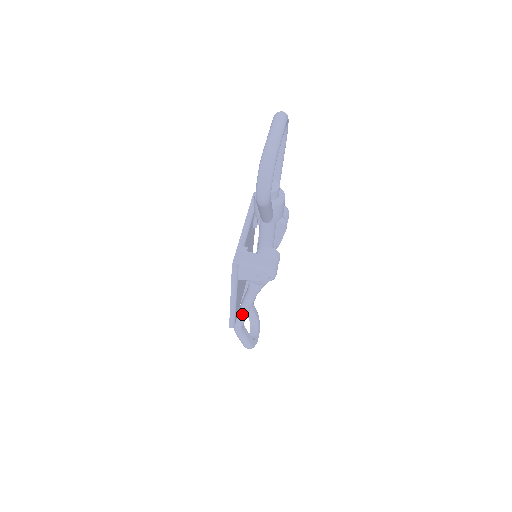
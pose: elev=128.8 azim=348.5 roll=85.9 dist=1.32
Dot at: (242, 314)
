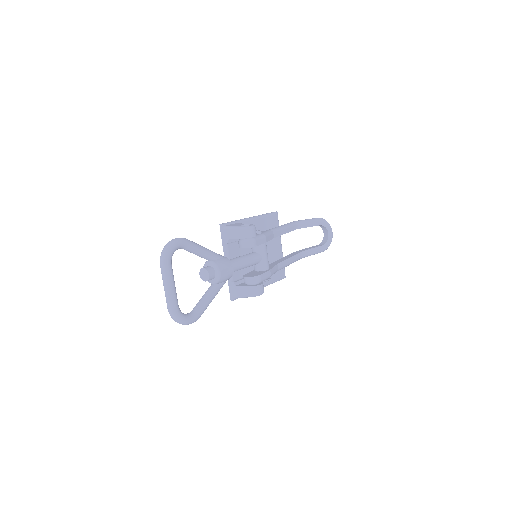
Dot at: occluded
